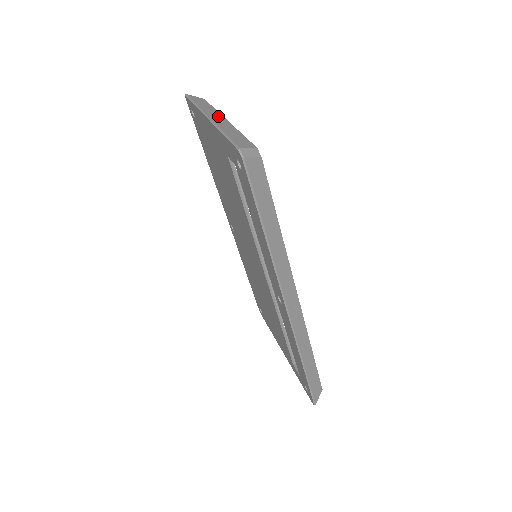
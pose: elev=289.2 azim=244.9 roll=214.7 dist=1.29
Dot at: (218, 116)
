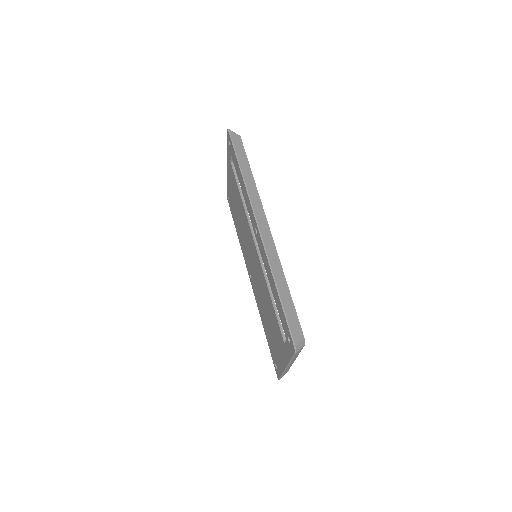
Dot at: occluded
